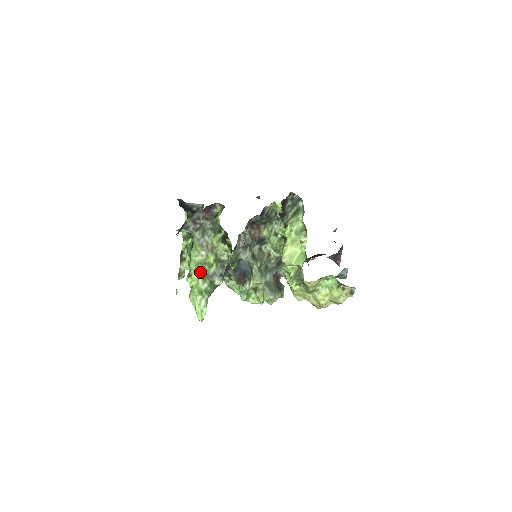
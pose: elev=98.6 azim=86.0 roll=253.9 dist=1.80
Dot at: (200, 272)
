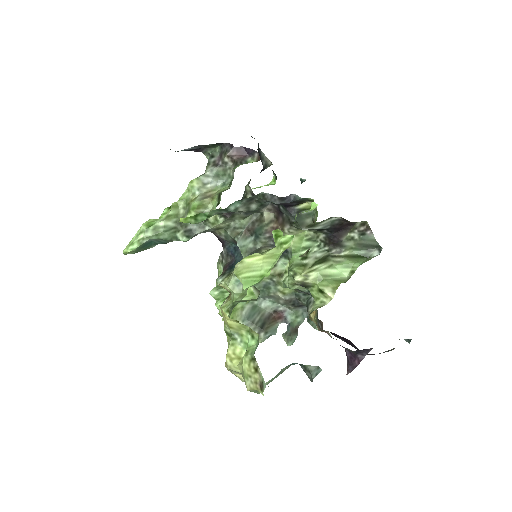
Dot at: (175, 208)
